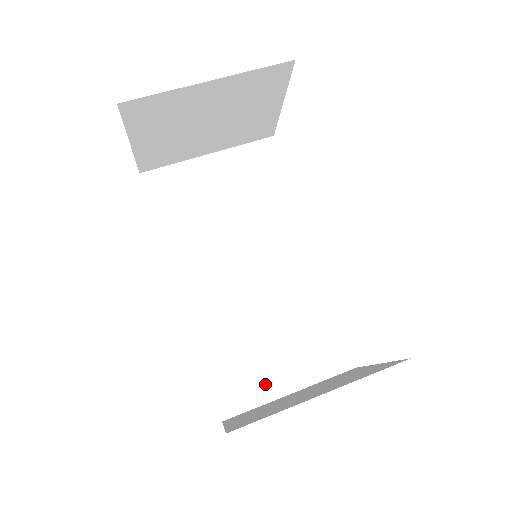
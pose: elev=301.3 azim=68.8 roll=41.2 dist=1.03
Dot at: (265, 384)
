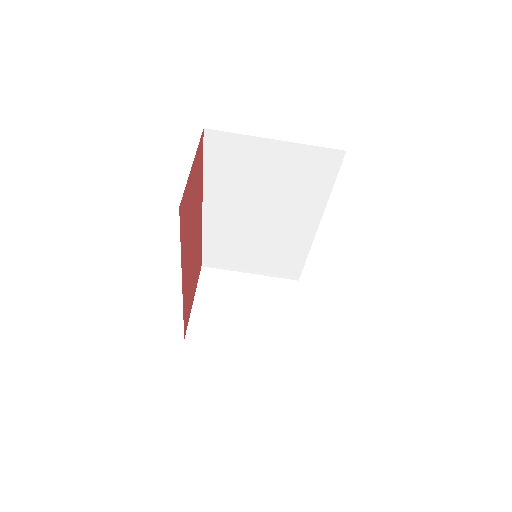
Dot at: (237, 265)
